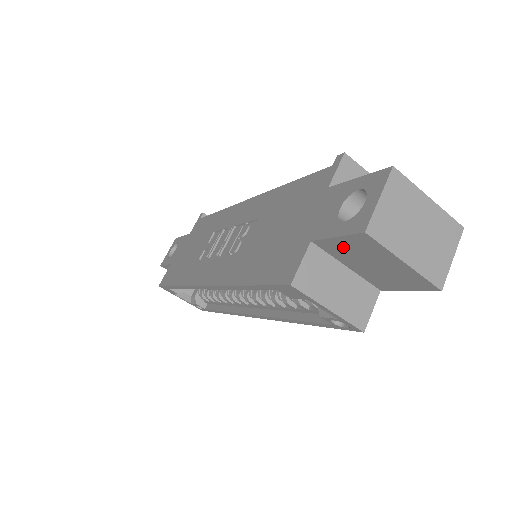
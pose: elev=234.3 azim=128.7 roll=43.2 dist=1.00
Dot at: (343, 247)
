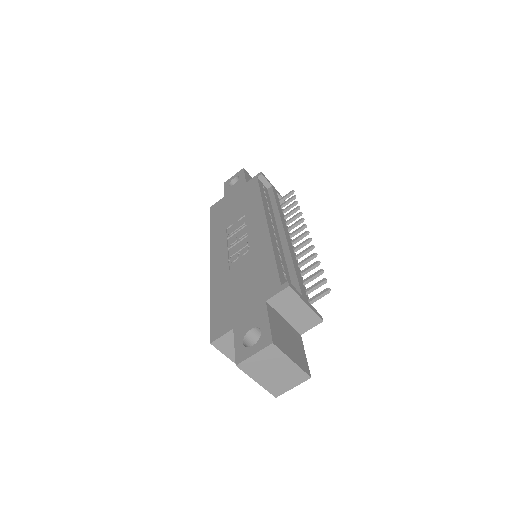
Dot at: occluded
